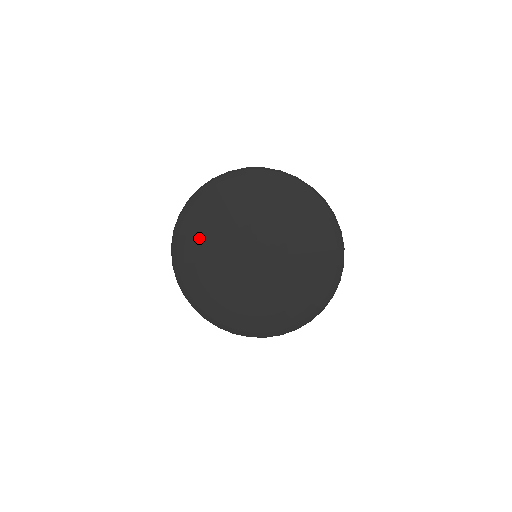
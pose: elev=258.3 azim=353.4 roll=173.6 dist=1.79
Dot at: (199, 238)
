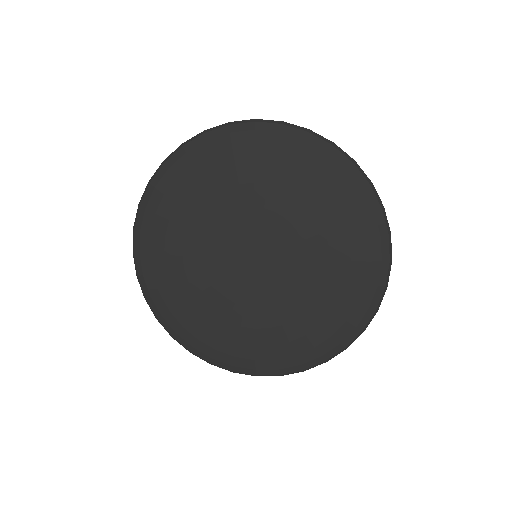
Dot at: (169, 235)
